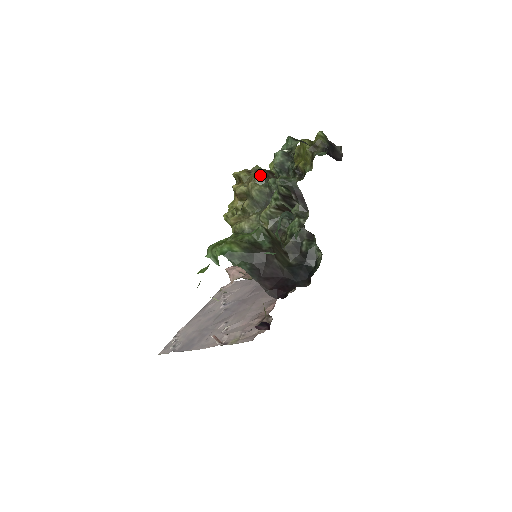
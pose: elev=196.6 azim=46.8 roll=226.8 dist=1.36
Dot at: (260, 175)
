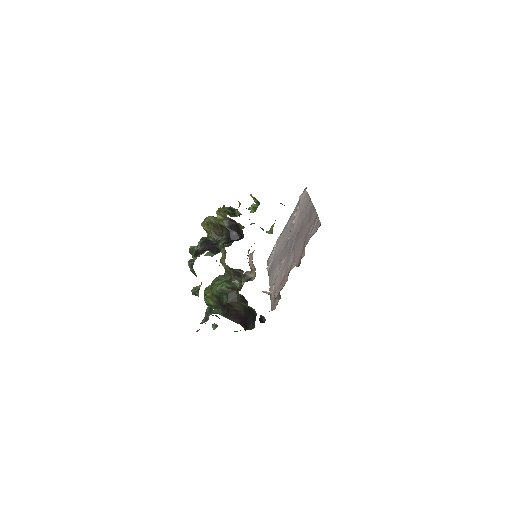
Dot at: occluded
